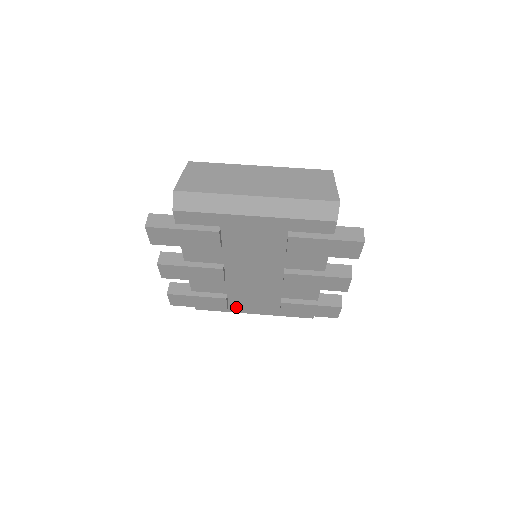
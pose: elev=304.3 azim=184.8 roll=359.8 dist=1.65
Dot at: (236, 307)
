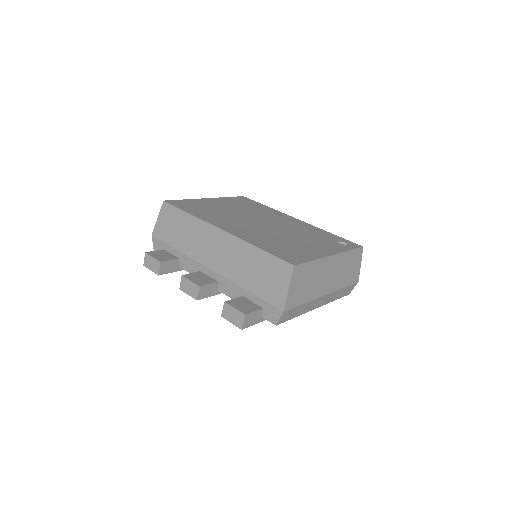
Dot at: occluded
